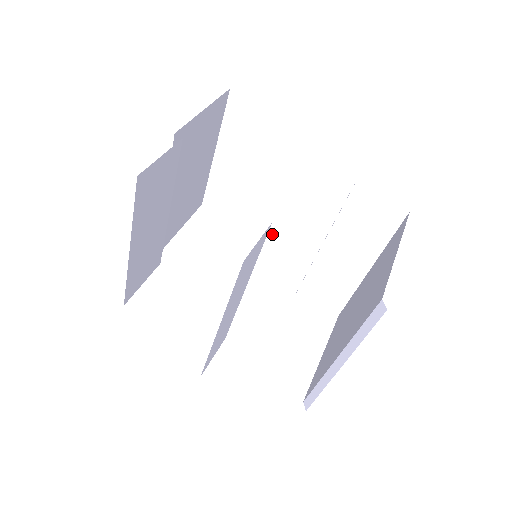
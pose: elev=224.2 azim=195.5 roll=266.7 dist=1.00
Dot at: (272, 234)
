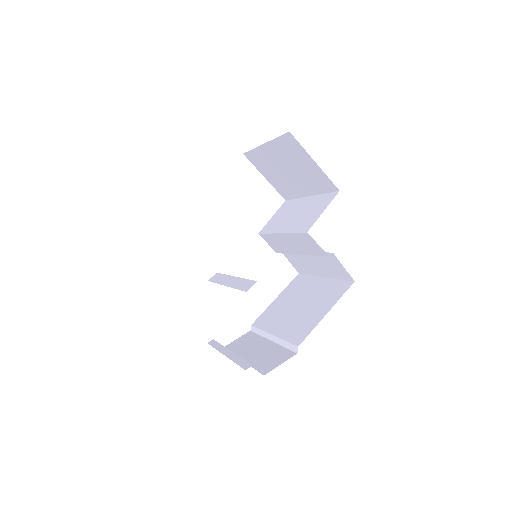
Dot at: (284, 197)
